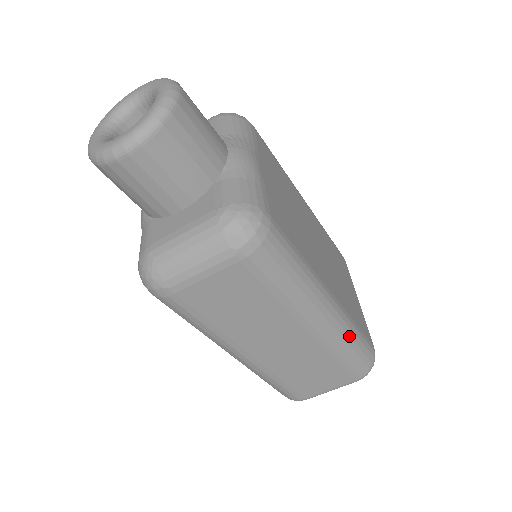
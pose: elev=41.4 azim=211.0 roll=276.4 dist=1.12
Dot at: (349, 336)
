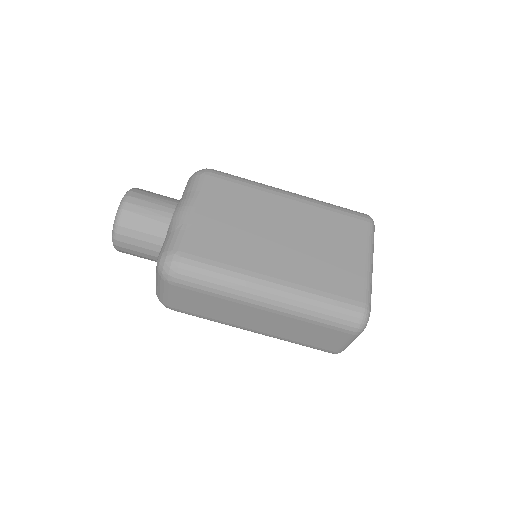
Dot at: (309, 304)
